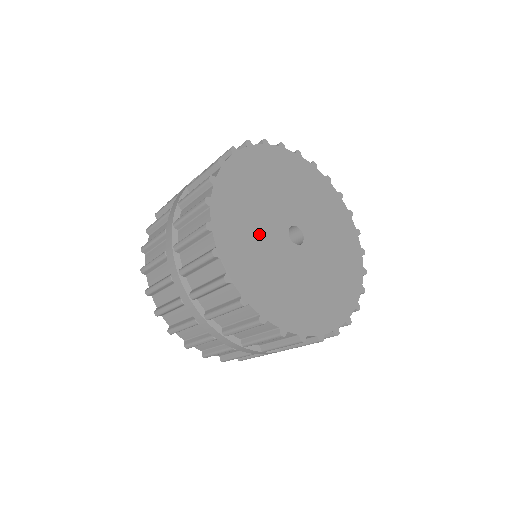
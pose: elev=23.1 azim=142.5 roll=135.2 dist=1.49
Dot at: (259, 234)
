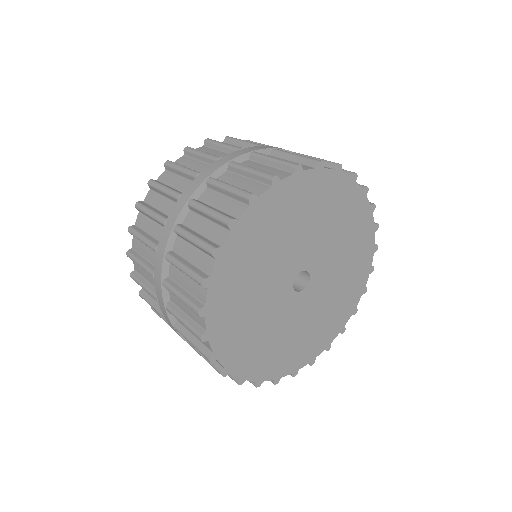
Dot at: (268, 325)
